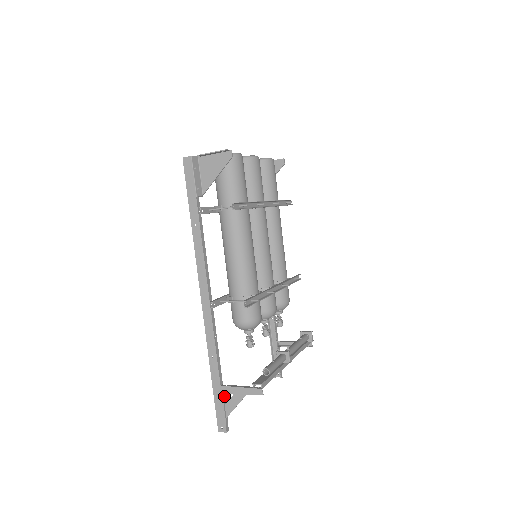
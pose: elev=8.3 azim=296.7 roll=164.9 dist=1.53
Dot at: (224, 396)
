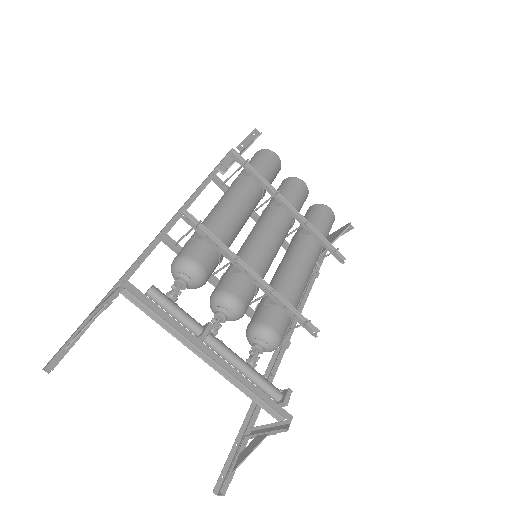
Dot at: occluded
